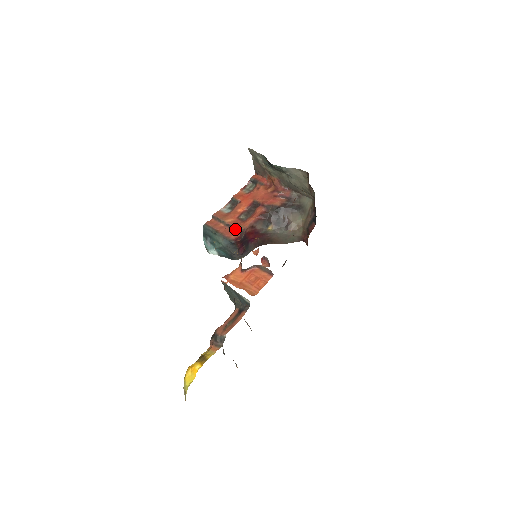
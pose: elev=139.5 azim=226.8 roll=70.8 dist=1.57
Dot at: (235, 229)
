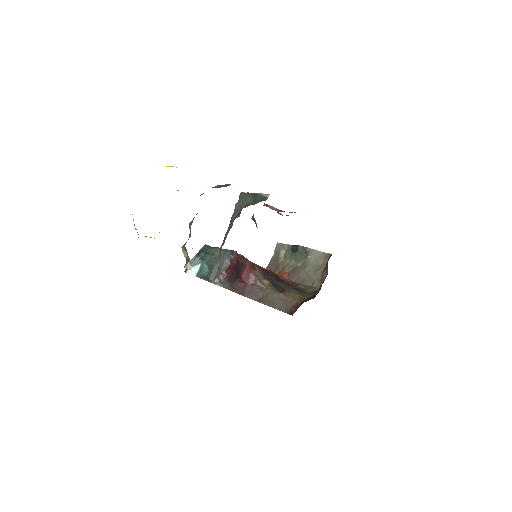
Dot at: (238, 254)
